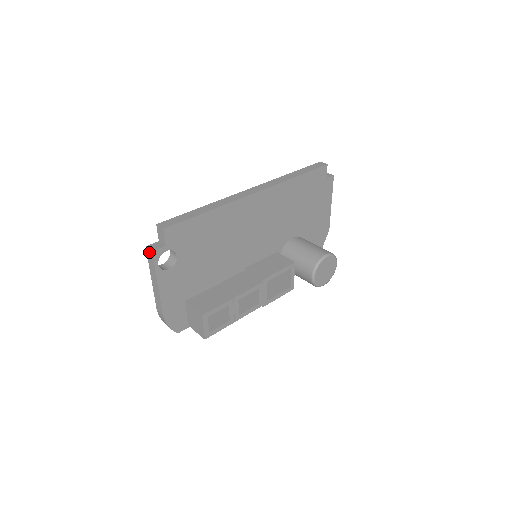
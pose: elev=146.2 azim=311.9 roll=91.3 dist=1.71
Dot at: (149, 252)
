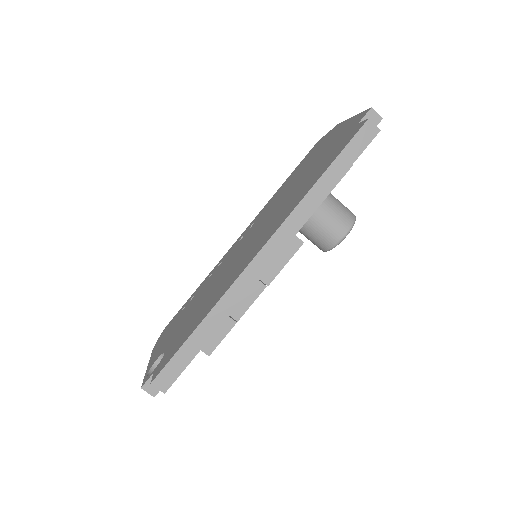
Dot at: (148, 391)
